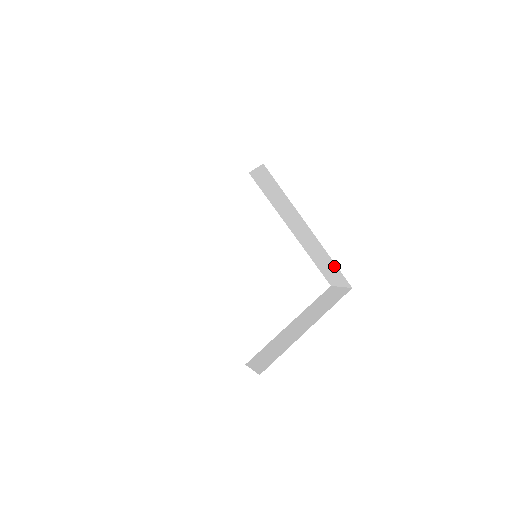
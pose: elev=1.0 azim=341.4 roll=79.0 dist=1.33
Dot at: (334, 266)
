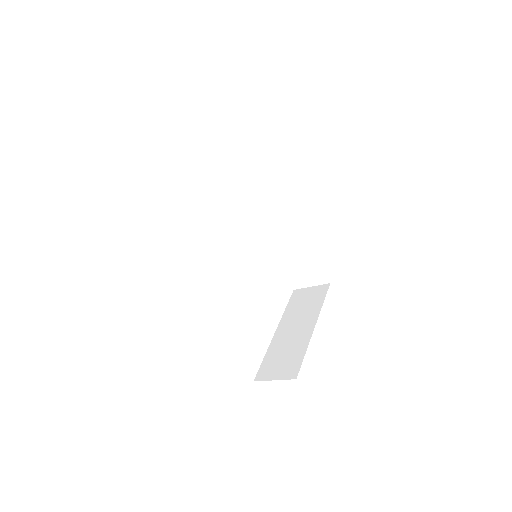
Dot at: (315, 263)
